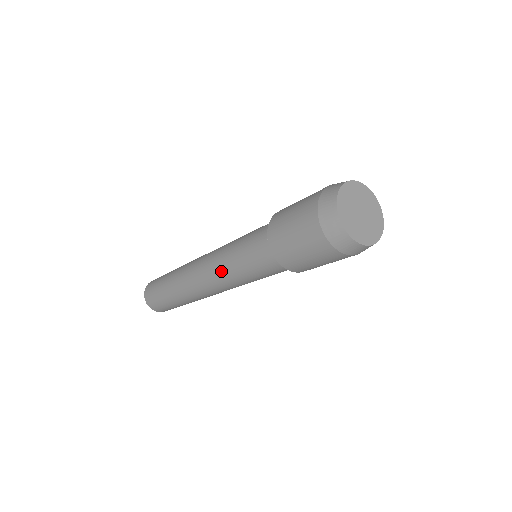
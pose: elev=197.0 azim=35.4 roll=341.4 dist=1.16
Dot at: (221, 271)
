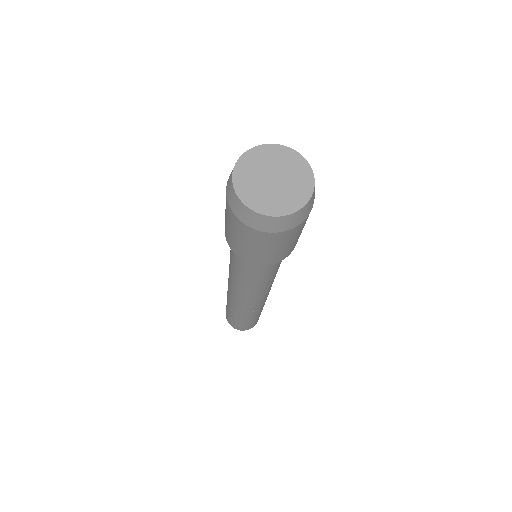
Dot at: (238, 285)
